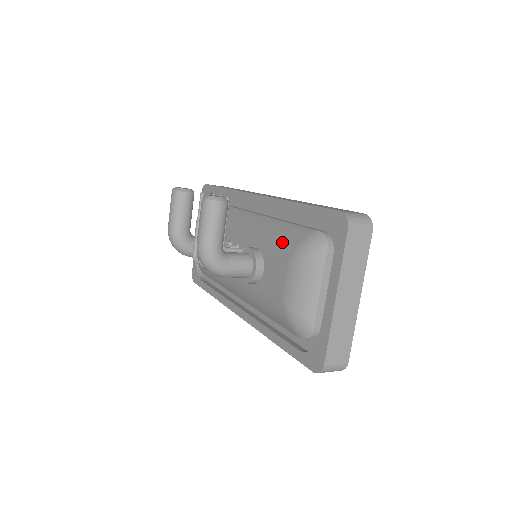
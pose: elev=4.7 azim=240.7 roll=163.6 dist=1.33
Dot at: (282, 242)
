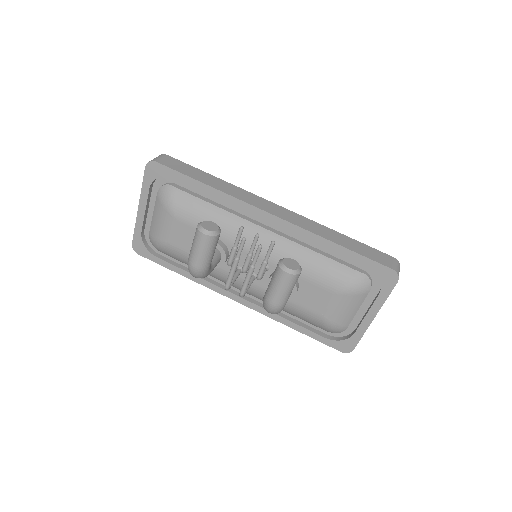
Dot at: (326, 277)
